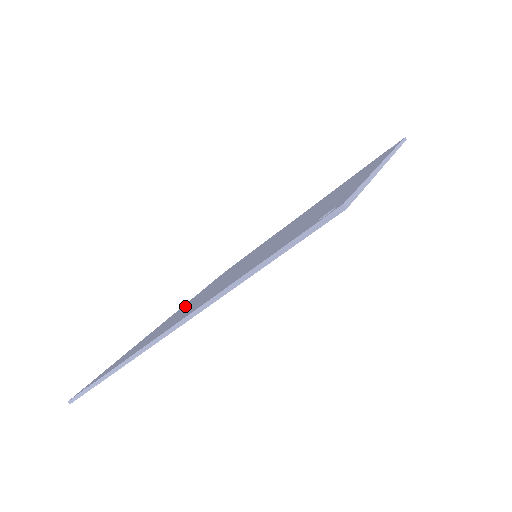
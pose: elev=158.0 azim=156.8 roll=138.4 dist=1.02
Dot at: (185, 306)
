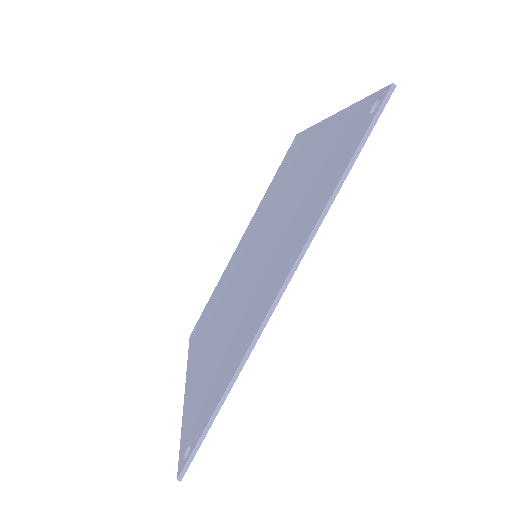
Dot at: (206, 348)
